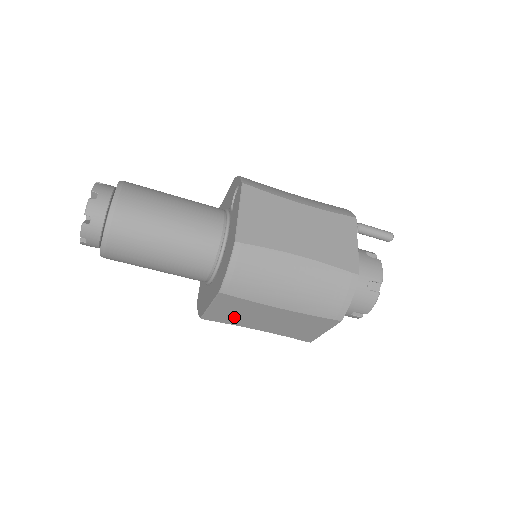
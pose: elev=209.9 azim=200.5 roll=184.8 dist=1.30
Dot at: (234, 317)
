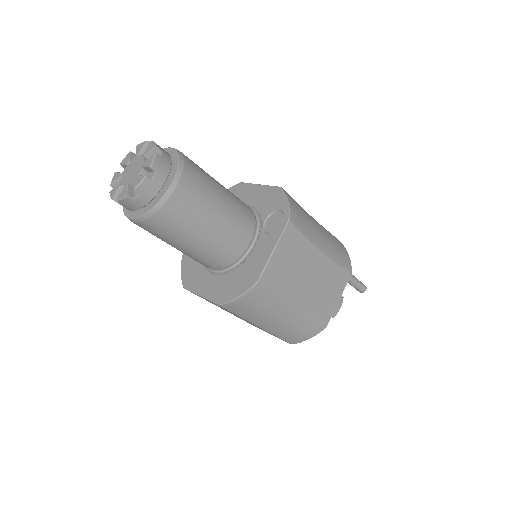
Dot at: occluded
